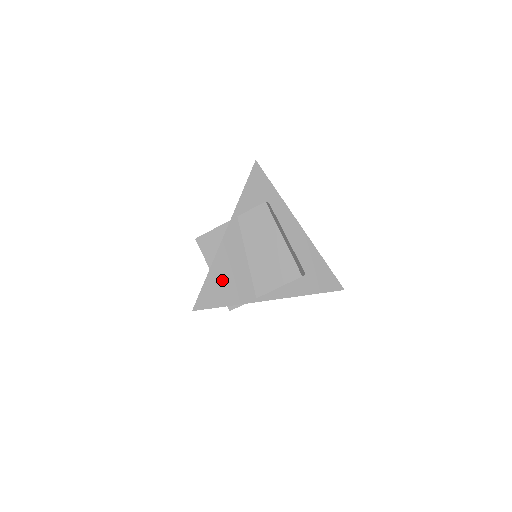
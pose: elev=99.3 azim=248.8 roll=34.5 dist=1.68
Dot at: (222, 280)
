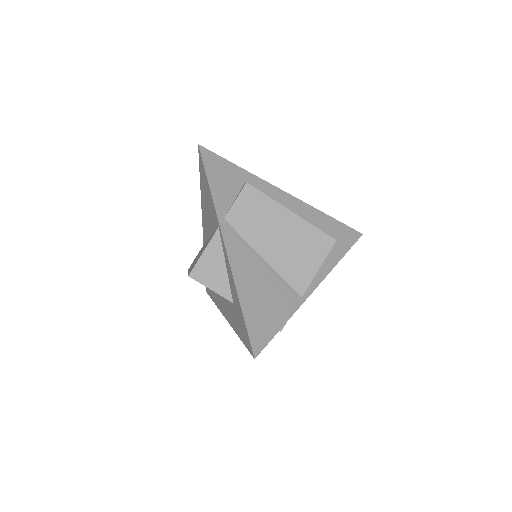
Dot at: (258, 301)
